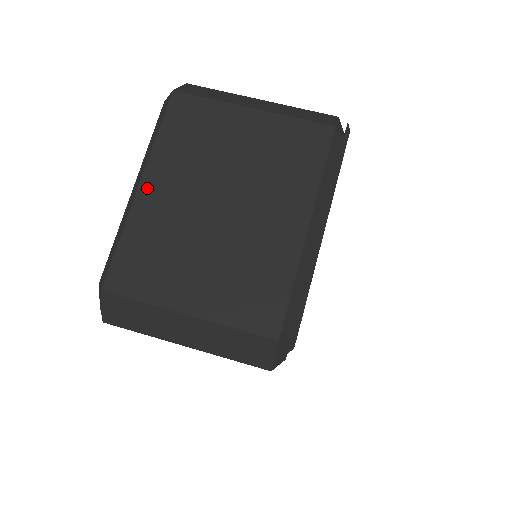
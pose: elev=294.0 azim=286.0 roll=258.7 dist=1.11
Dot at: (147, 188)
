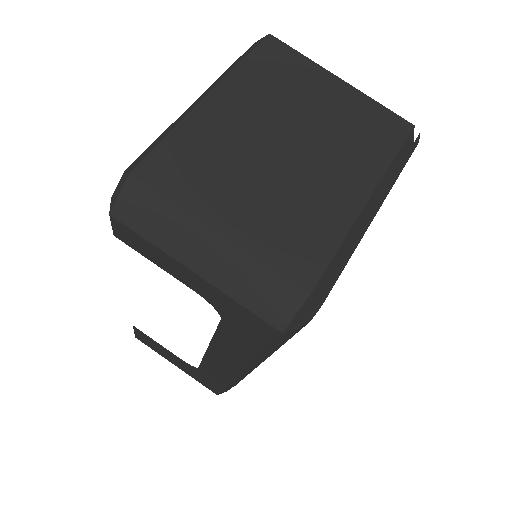
Dot at: (215, 101)
